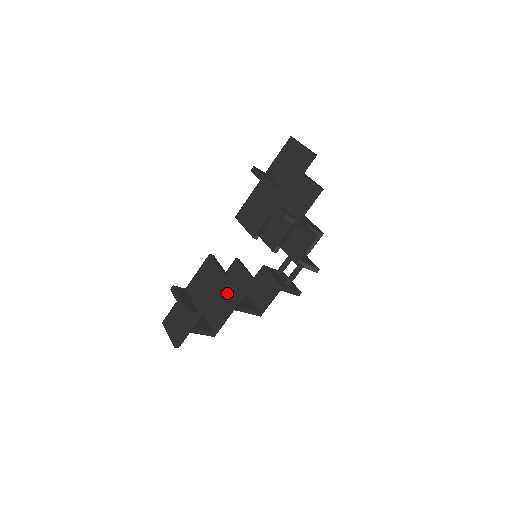
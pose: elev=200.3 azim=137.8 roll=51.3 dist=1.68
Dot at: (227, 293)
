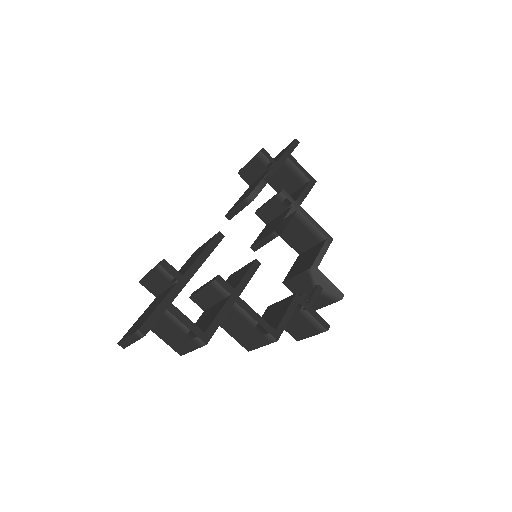
Dot at: occluded
